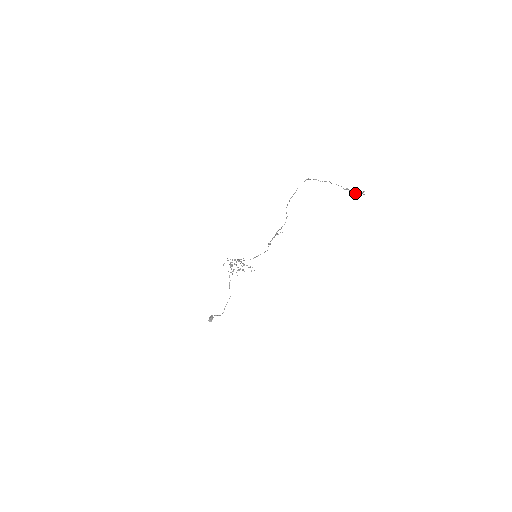
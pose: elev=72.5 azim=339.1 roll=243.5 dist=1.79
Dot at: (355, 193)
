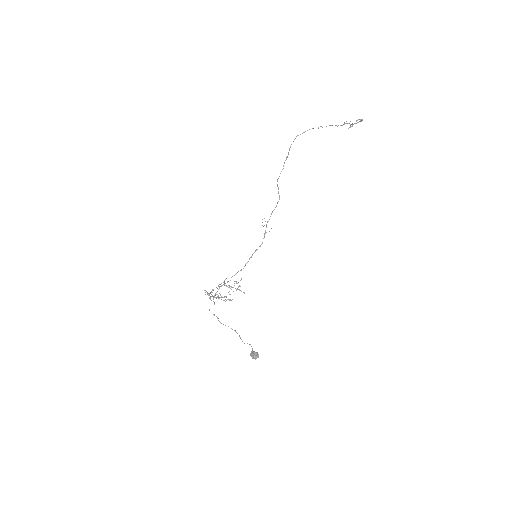
Dot at: (360, 119)
